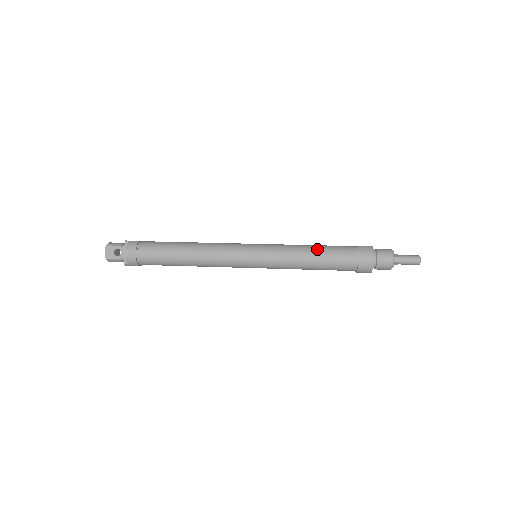
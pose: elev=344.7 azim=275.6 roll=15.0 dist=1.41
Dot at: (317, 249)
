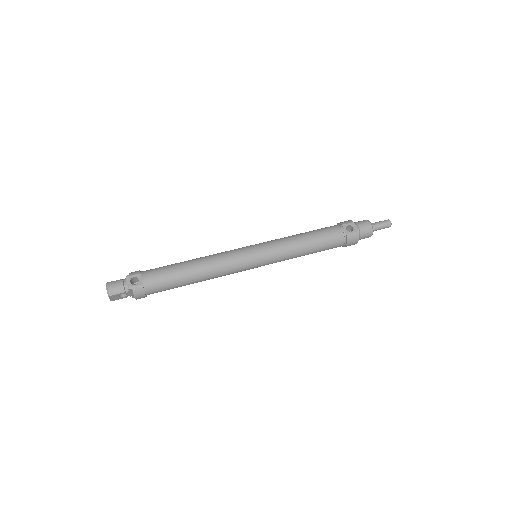
Dot at: (313, 247)
